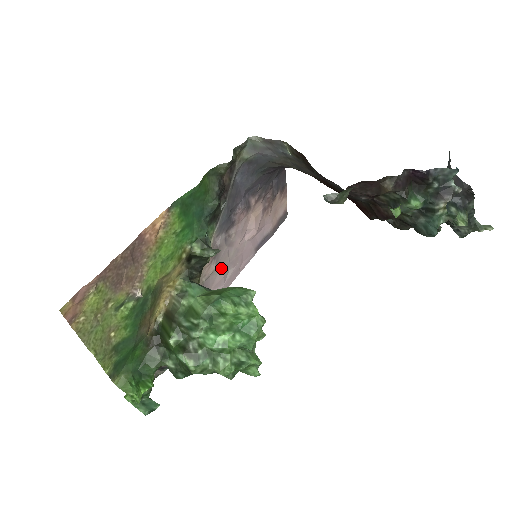
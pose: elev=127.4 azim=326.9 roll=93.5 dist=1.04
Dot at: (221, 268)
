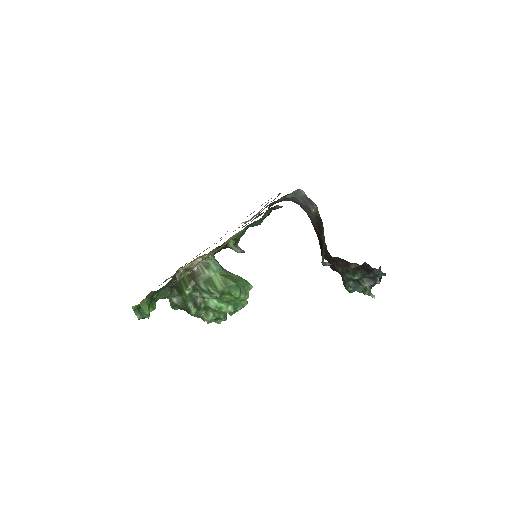
Dot at: occluded
